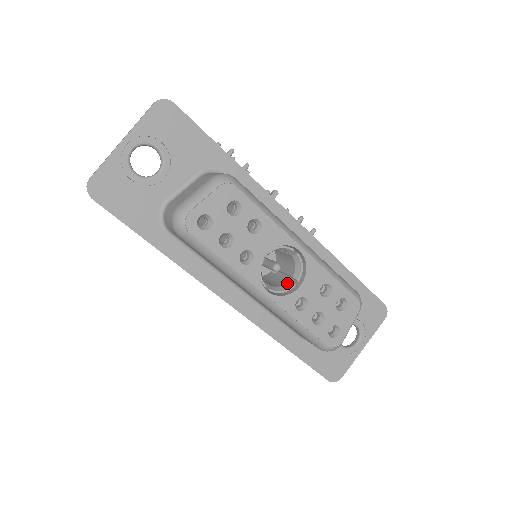
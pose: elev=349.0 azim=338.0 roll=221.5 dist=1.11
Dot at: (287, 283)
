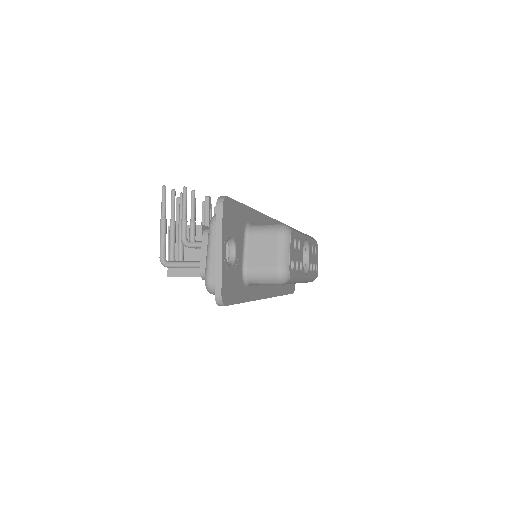
Dot at: occluded
